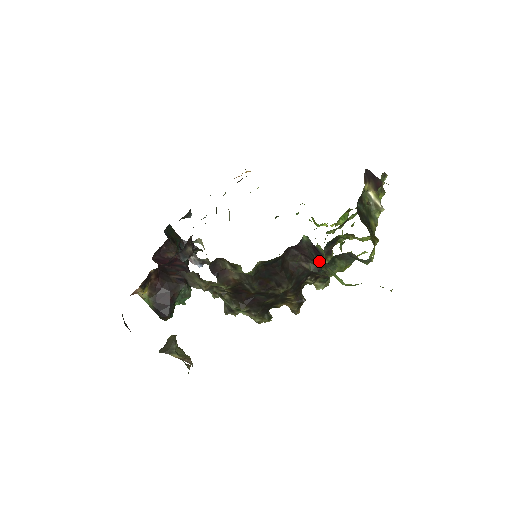
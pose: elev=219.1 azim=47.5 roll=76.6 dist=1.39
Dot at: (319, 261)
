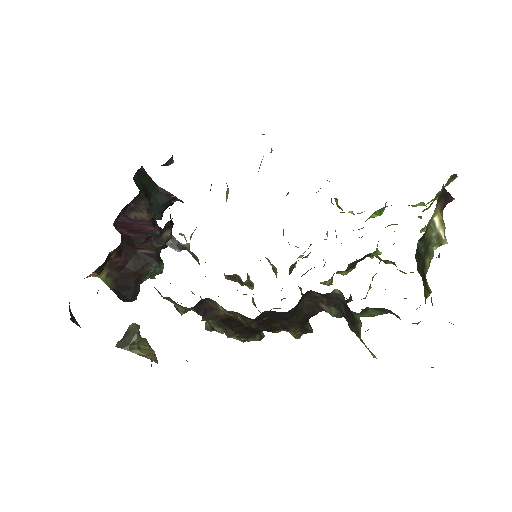
Dot at: (348, 320)
